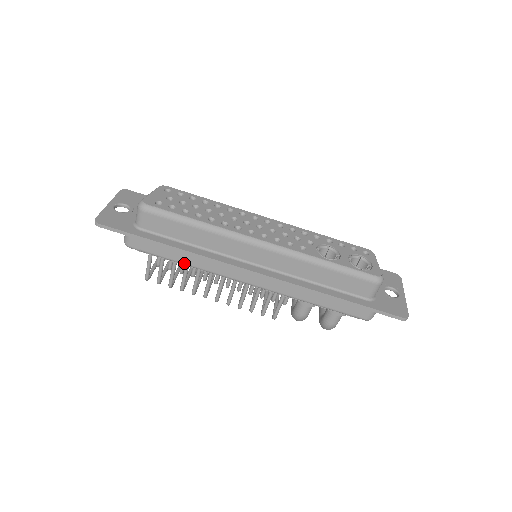
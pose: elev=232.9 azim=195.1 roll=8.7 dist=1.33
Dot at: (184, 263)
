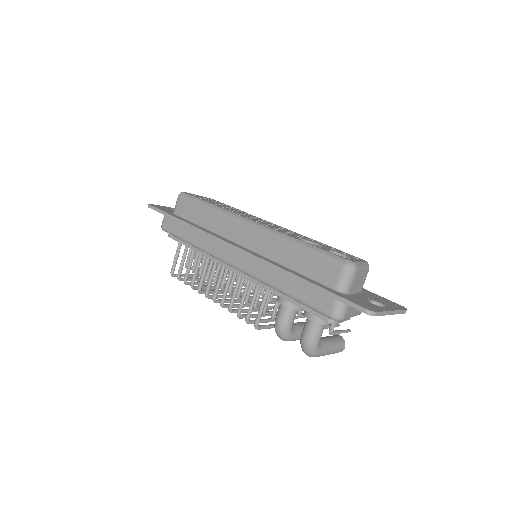
Dot at: (191, 242)
